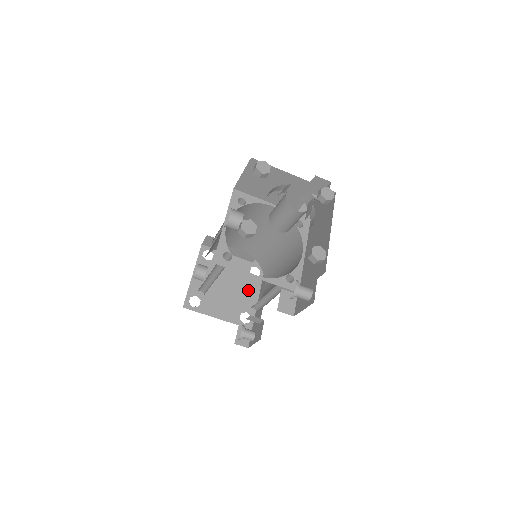
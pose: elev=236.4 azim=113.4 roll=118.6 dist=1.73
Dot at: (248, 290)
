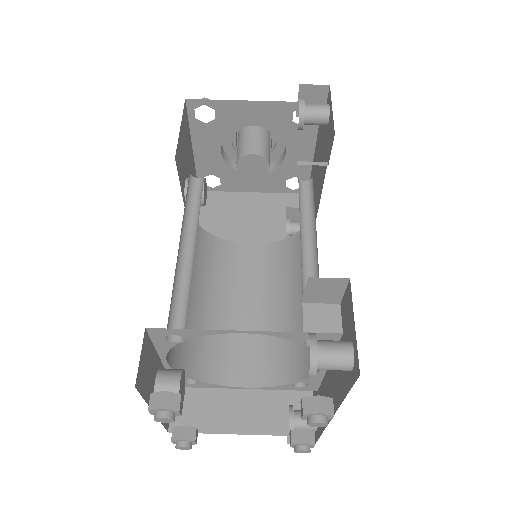
Dot at: occluded
